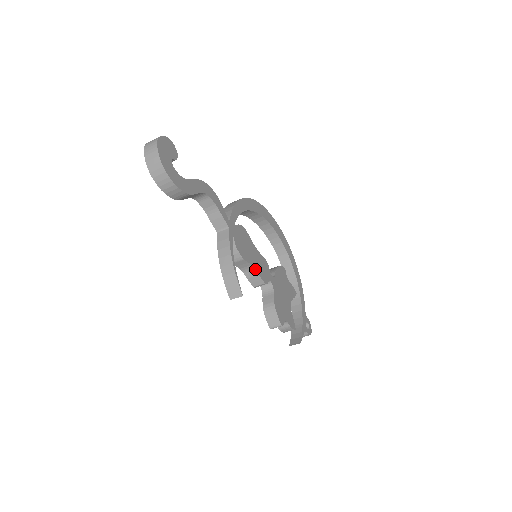
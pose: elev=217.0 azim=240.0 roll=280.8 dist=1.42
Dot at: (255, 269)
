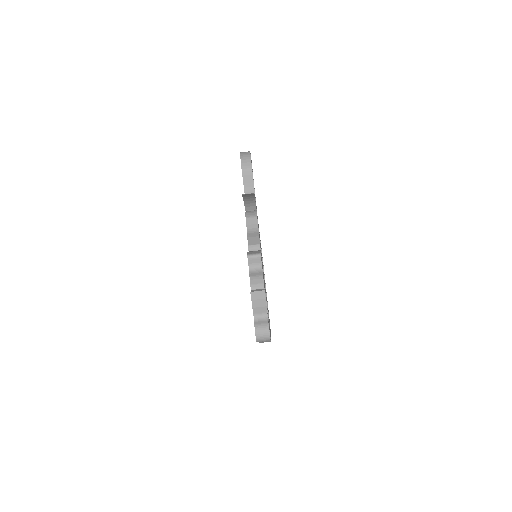
Dot at: occluded
